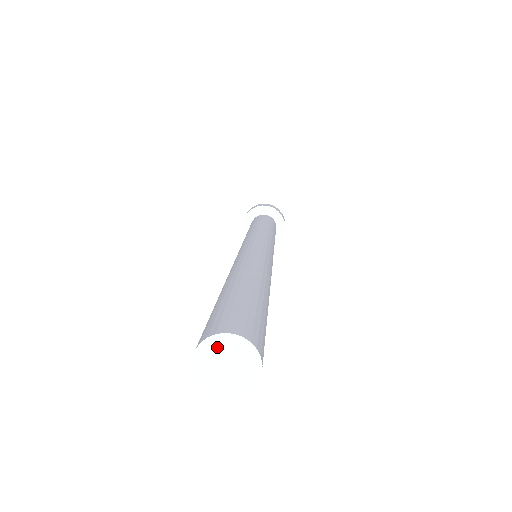
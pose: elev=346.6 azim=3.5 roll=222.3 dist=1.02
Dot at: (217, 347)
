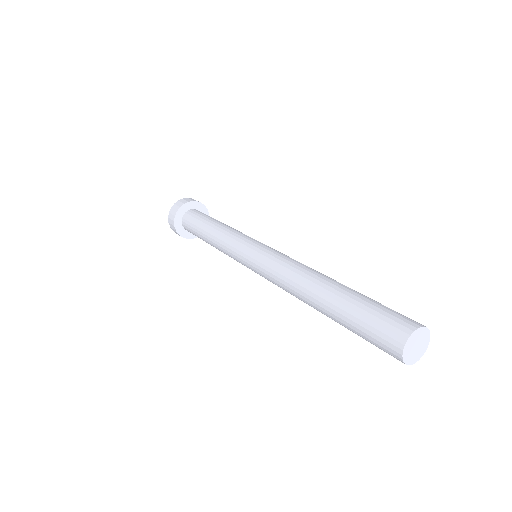
Dot at: (409, 347)
